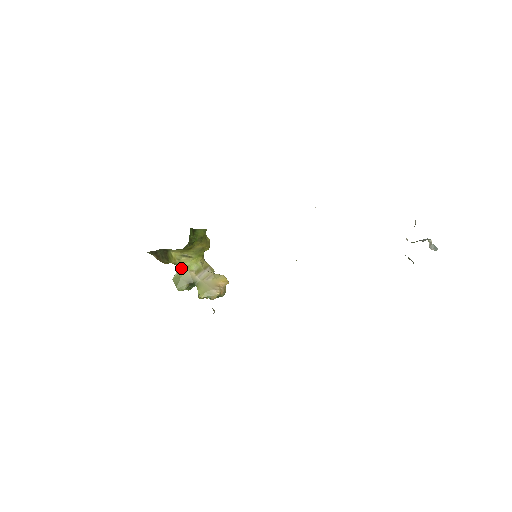
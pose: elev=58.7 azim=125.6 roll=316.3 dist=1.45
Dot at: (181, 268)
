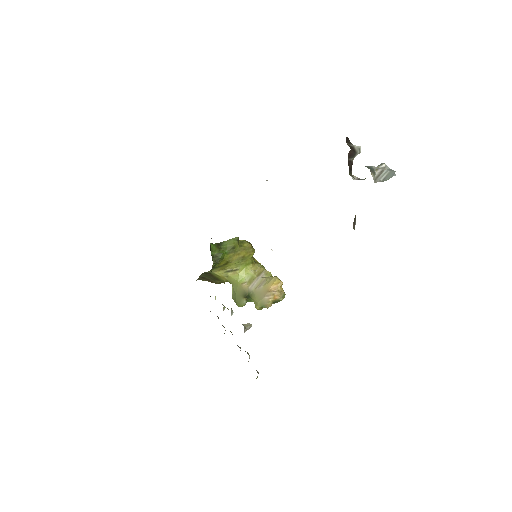
Dot at: (234, 284)
